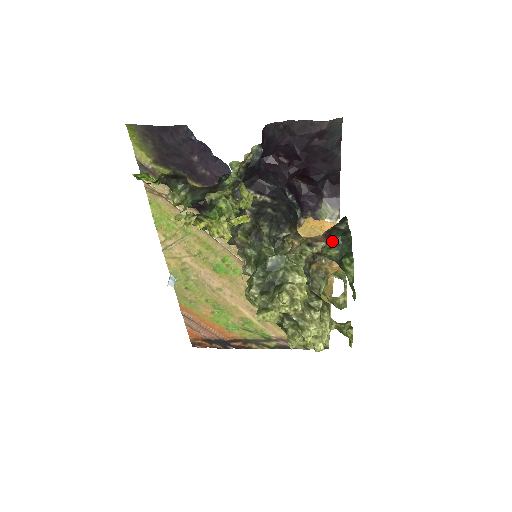
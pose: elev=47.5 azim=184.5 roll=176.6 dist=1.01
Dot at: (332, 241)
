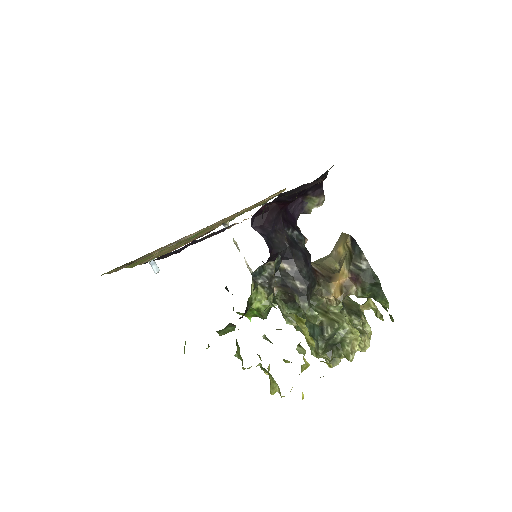
Dot at: (363, 288)
